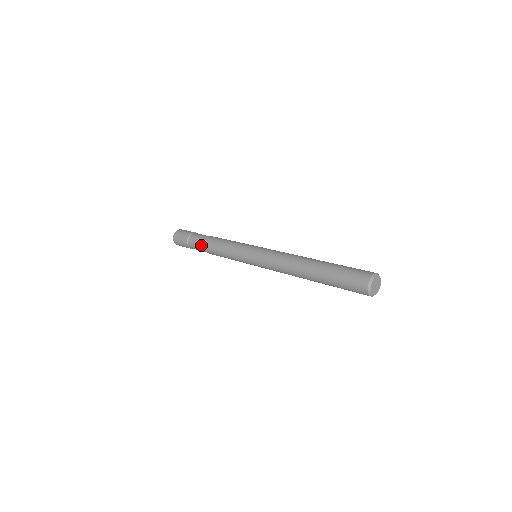
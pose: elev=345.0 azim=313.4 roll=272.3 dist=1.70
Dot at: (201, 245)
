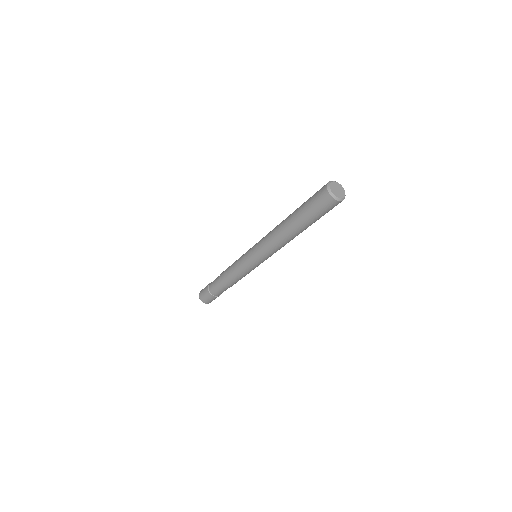
Dot at: (220, 287)
